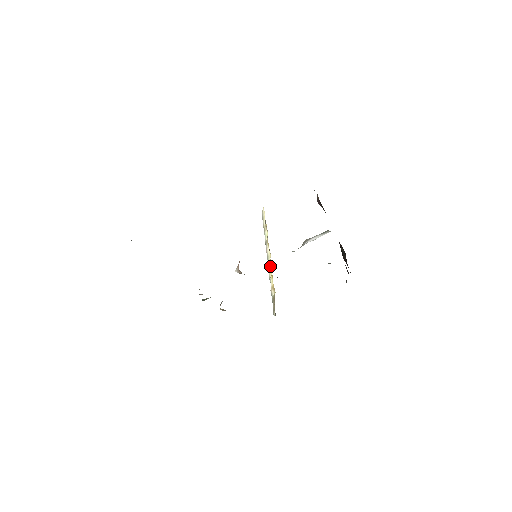
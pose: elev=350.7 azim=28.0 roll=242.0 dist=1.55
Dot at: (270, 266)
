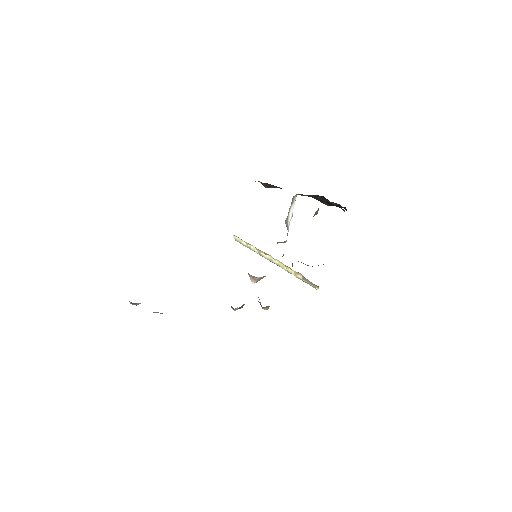
Dot at: (278, 263)
